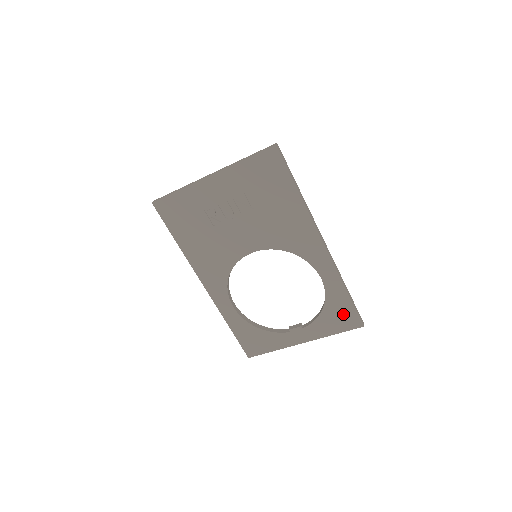
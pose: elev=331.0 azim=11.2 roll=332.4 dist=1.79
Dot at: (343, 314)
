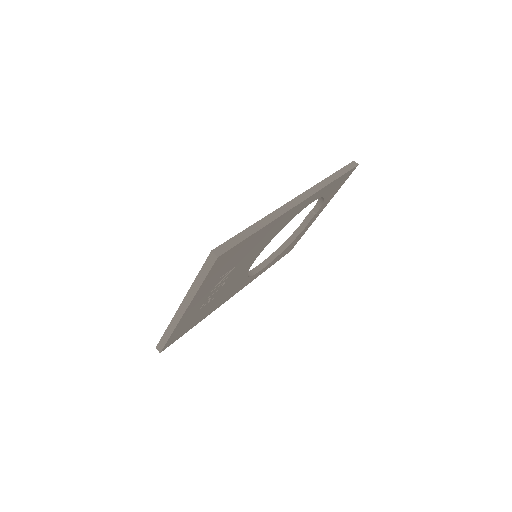
Dot at: (340, 182)
